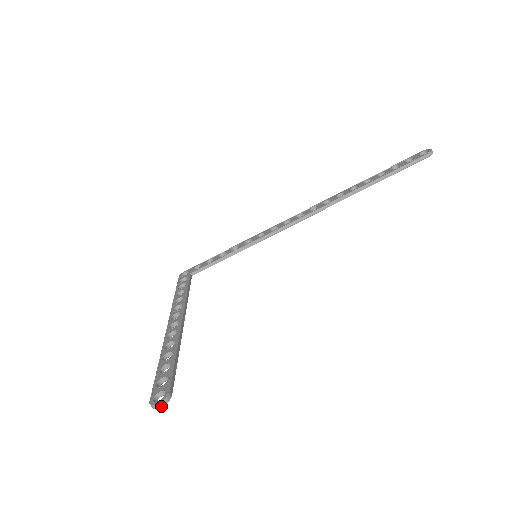
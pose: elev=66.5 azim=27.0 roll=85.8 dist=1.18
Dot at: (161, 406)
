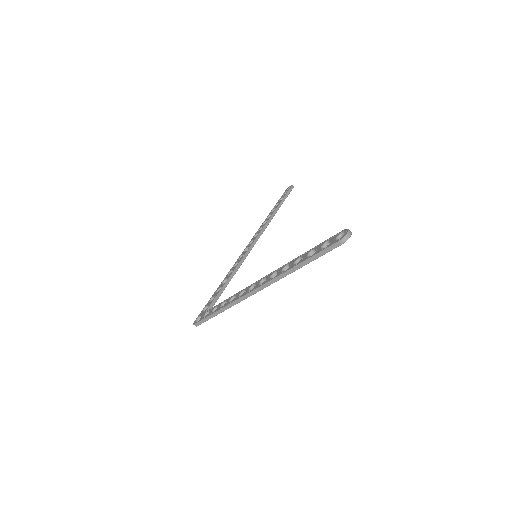
Dot at: (351, 233)
